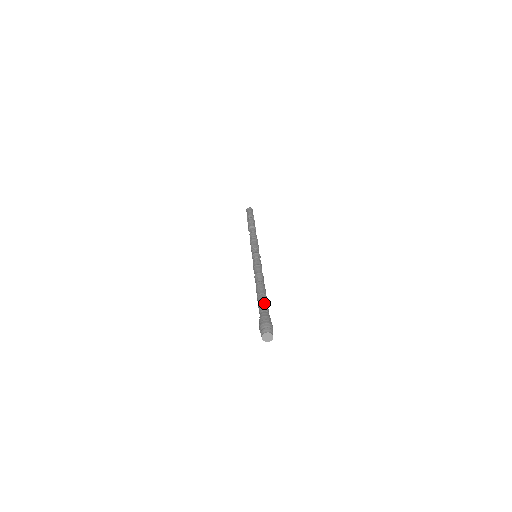
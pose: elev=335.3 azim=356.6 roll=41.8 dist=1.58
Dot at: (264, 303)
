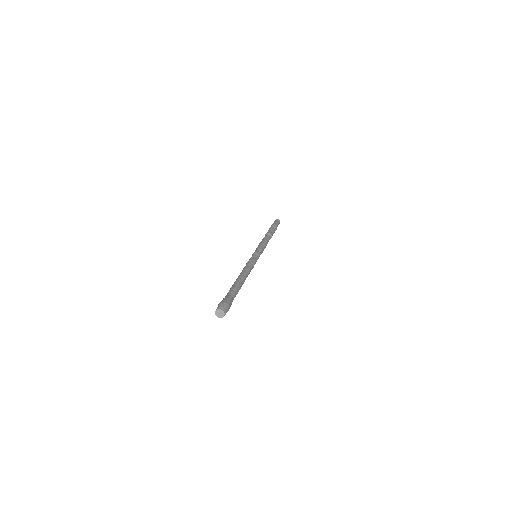
Dot at: (237, 292)
